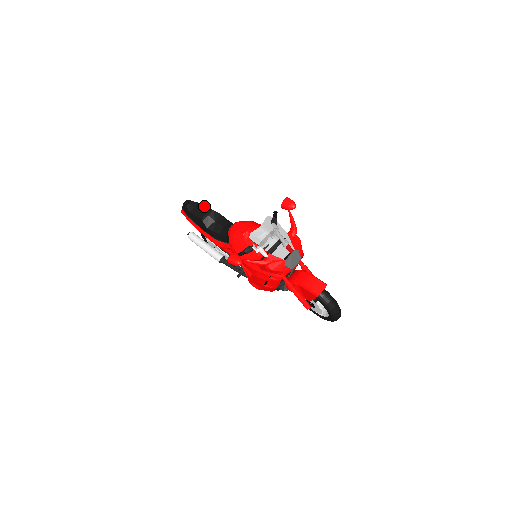
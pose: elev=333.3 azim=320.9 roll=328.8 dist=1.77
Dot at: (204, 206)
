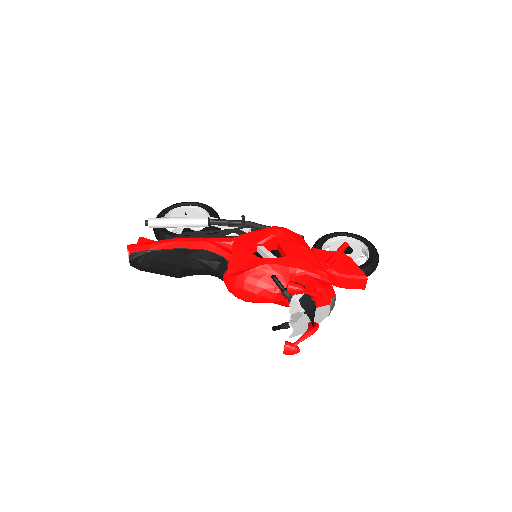
Dot at: (160, 263)
